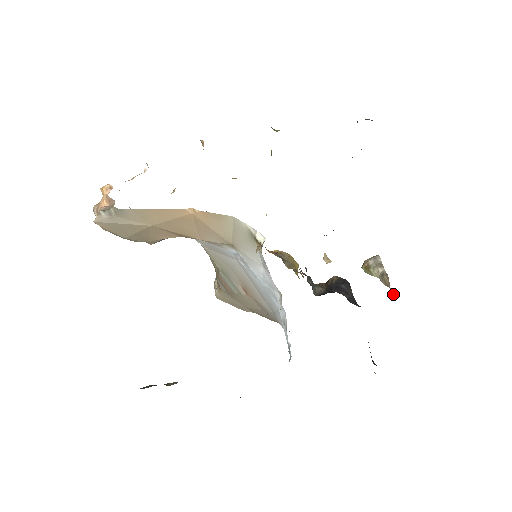
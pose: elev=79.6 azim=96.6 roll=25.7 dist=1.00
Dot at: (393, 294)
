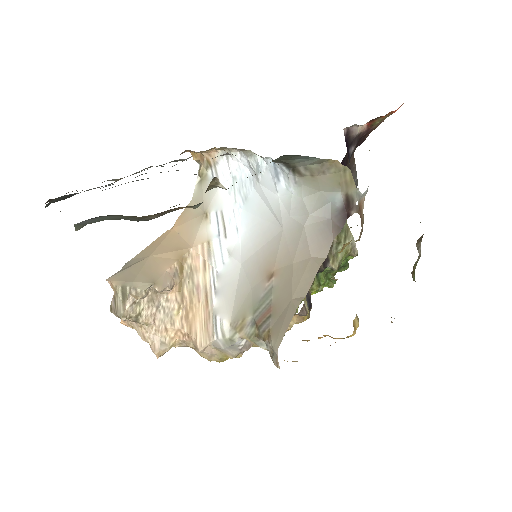
Dot at: occluded
